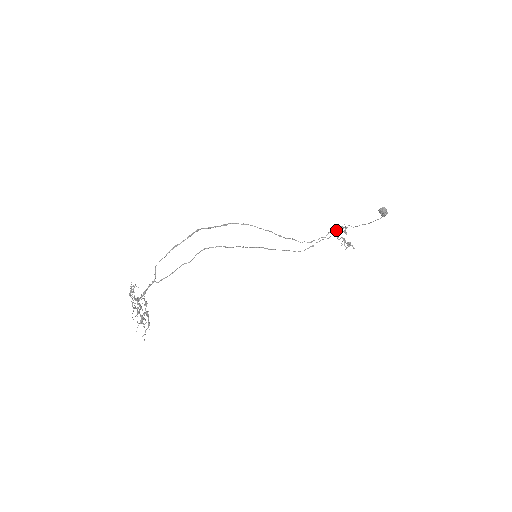
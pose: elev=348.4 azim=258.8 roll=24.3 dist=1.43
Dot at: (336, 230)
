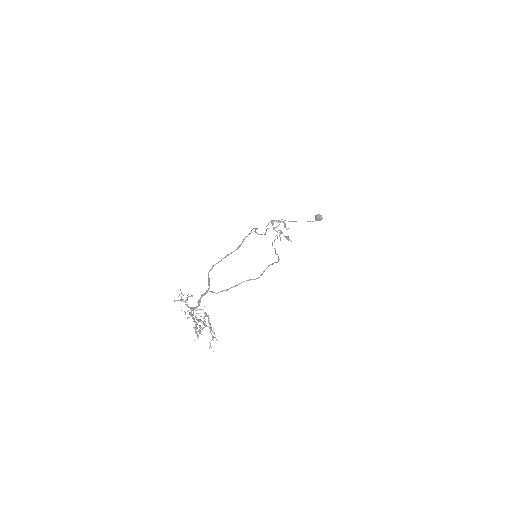
Dot at: (279, 224)
